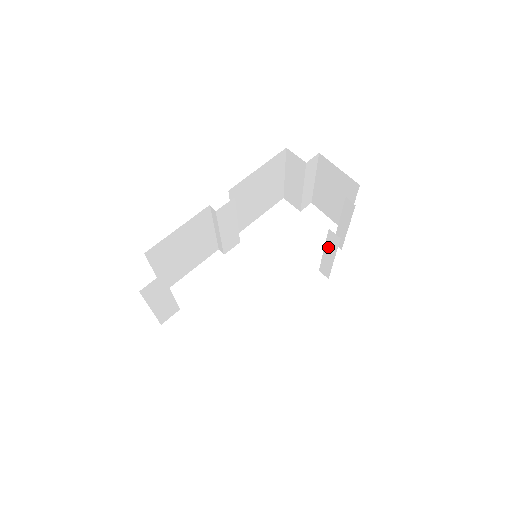
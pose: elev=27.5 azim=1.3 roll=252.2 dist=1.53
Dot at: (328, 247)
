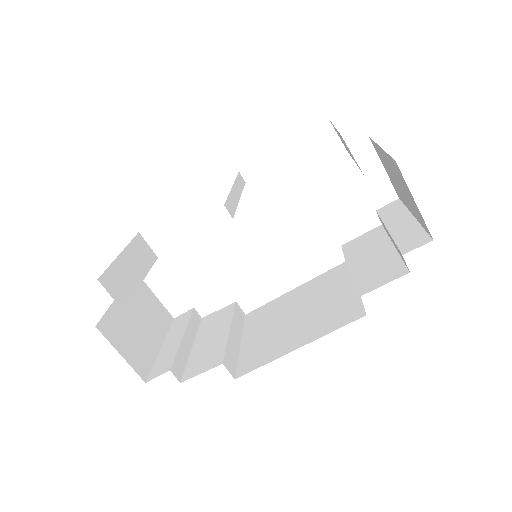
Dot at: occluded
